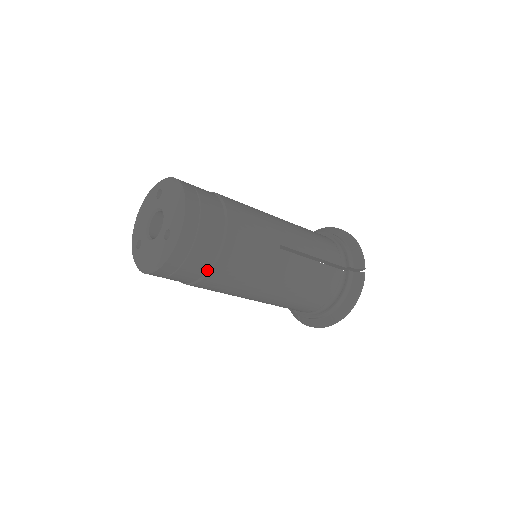
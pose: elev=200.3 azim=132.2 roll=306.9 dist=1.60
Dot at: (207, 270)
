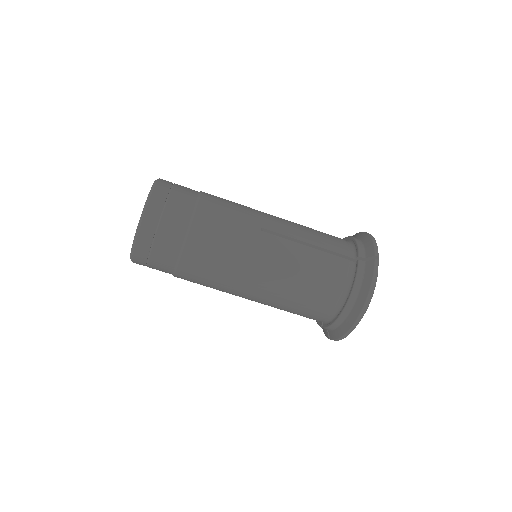
Dot at: (181, 248)
